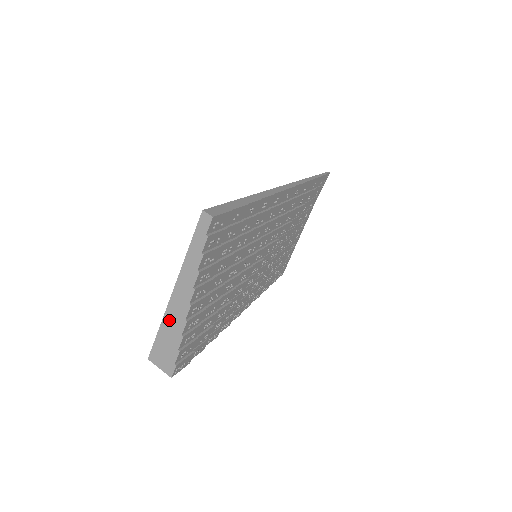
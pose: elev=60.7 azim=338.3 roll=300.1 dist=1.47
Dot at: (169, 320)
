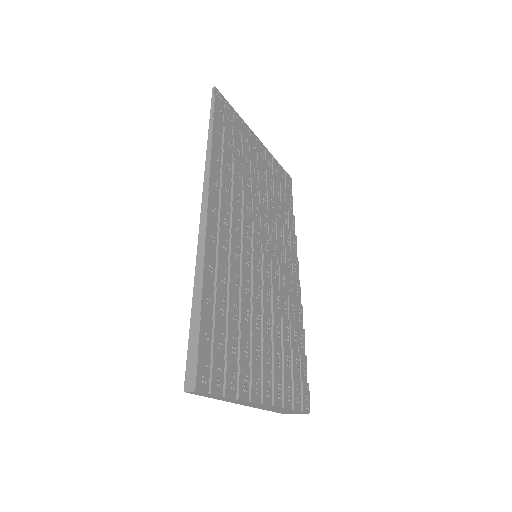
Dot at: (263, 408)
